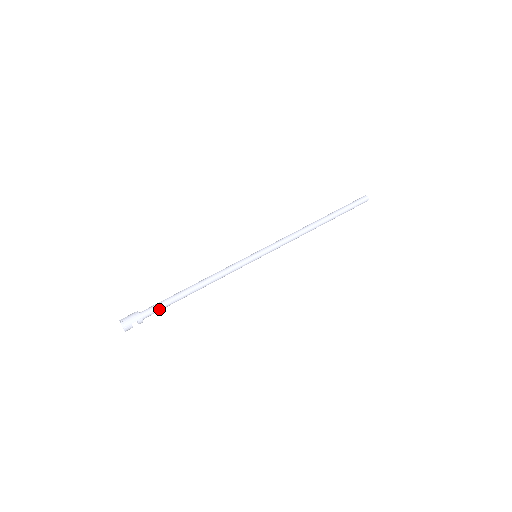
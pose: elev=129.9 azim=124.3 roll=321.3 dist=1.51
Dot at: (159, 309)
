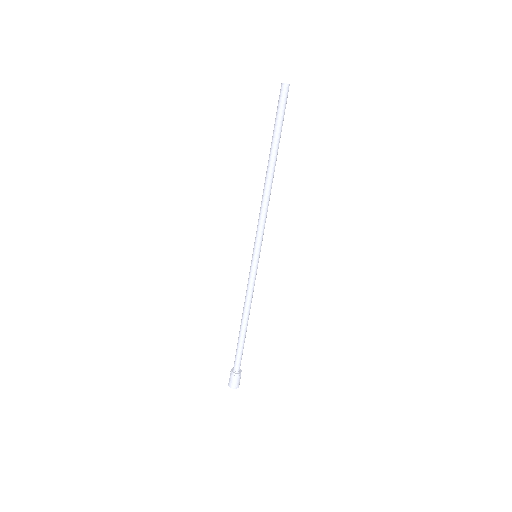
Dot at: (241, 356)
